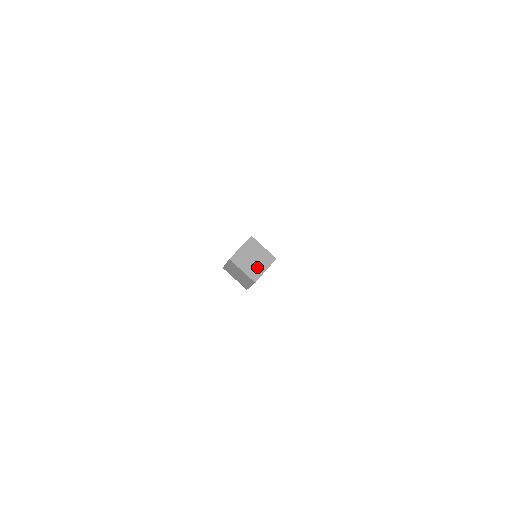
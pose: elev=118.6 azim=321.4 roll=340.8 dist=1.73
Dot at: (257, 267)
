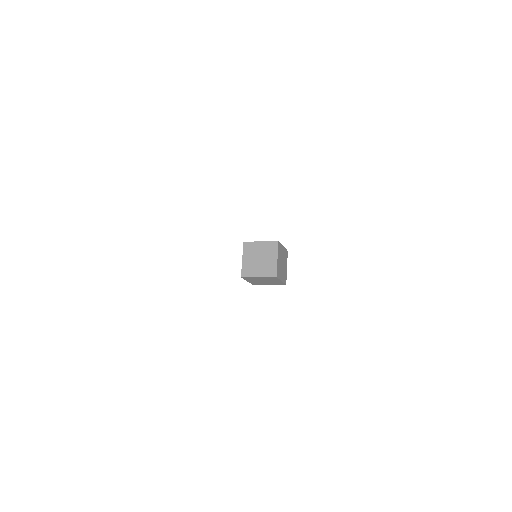
Dot at: (268, 263)
